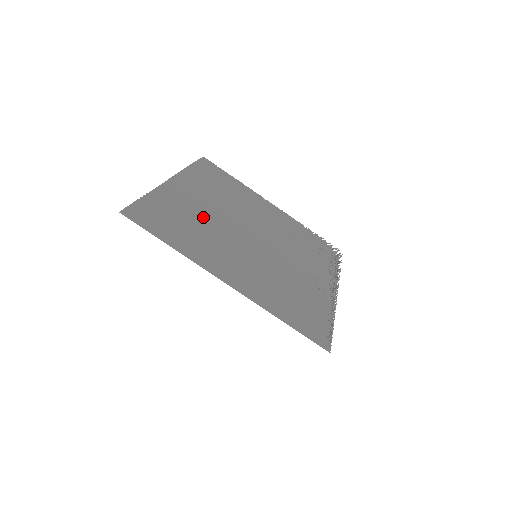
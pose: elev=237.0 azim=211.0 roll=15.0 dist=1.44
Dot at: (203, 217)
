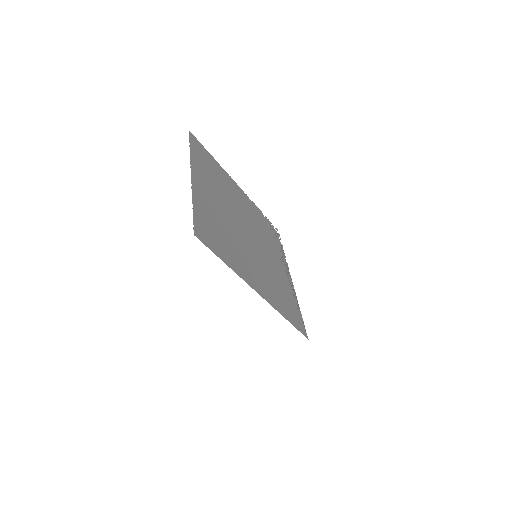
Dot at: (223, 220)
